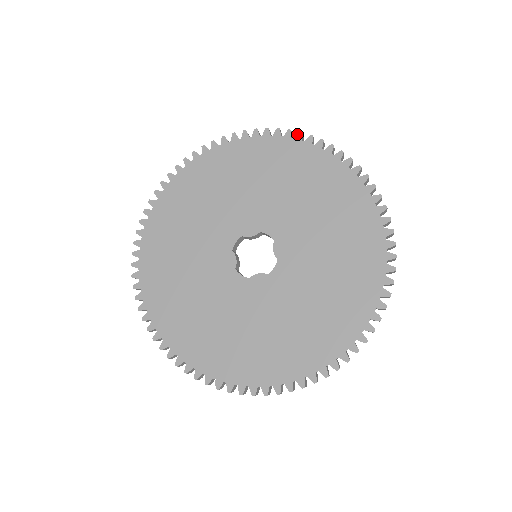
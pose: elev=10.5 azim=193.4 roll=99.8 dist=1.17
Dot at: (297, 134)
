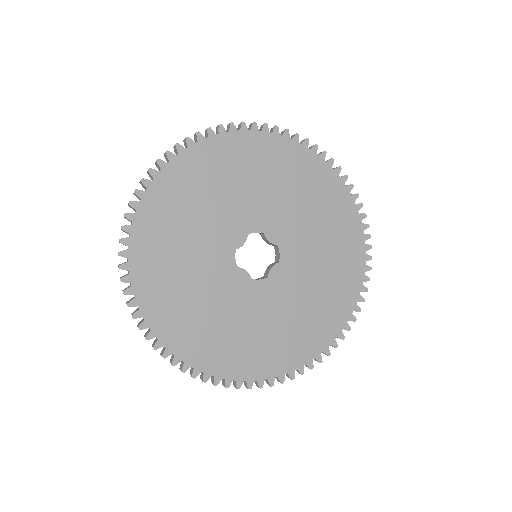
Dot at: (363, 213)
